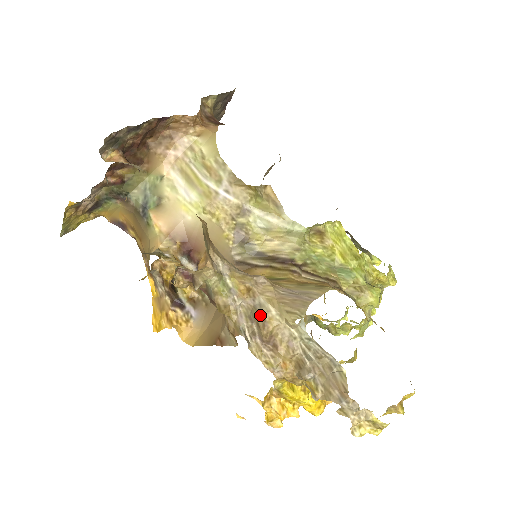
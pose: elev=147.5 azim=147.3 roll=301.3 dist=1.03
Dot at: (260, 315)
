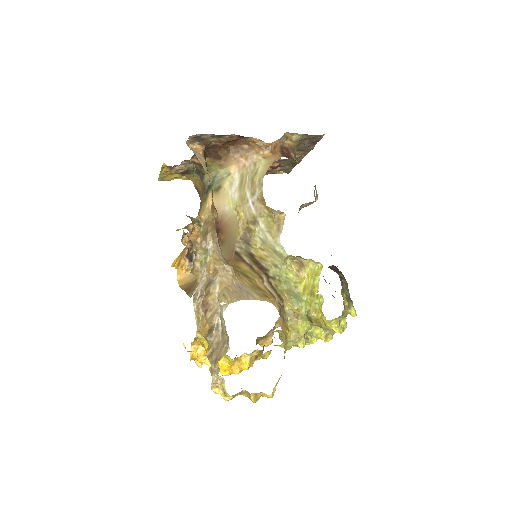
Dot at: (209, 287)
